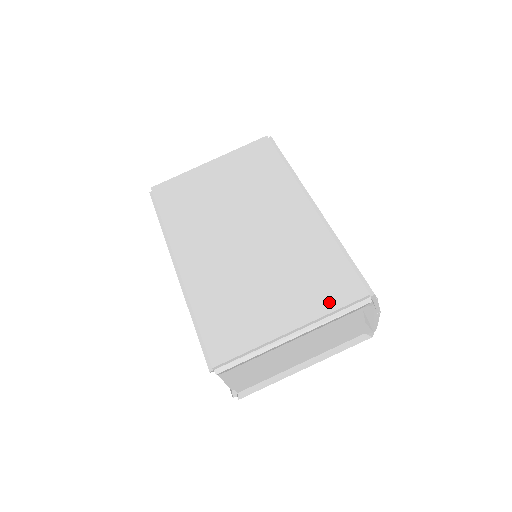
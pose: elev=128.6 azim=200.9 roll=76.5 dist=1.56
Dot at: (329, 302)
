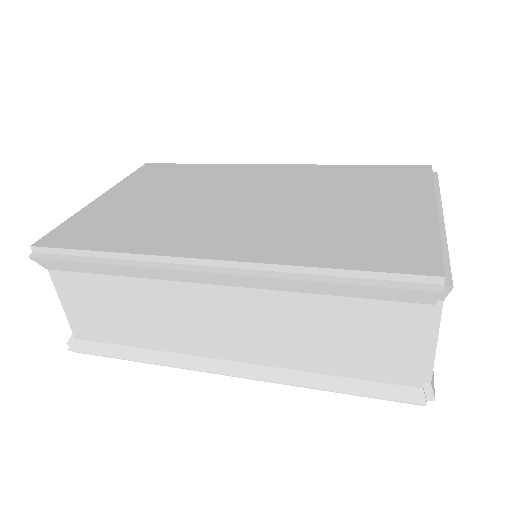
Dot at: (419, 182)
